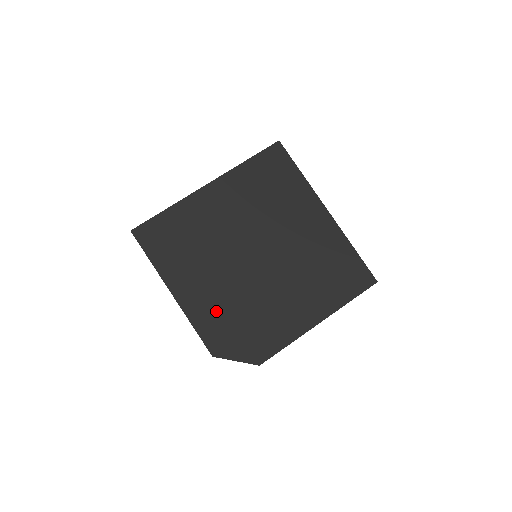
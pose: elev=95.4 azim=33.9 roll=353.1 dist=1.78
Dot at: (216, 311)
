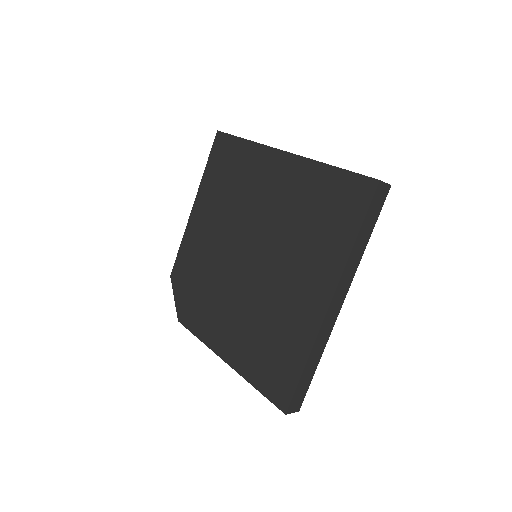
Dot at: (196, 254)
